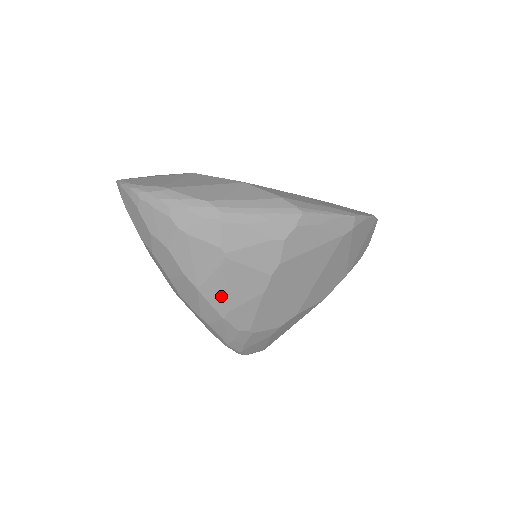
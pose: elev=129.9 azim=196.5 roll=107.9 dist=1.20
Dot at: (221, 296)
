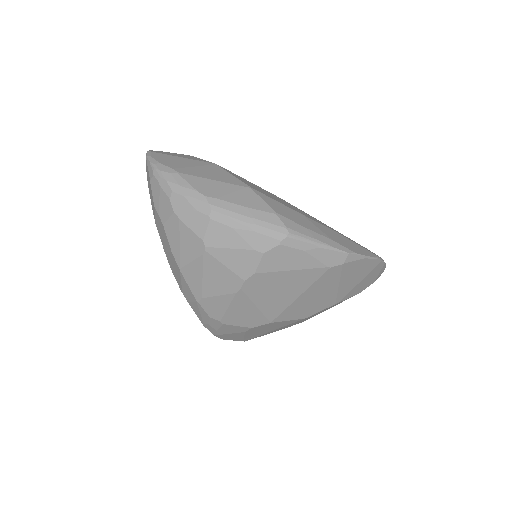
Dot at: (198, 282)
